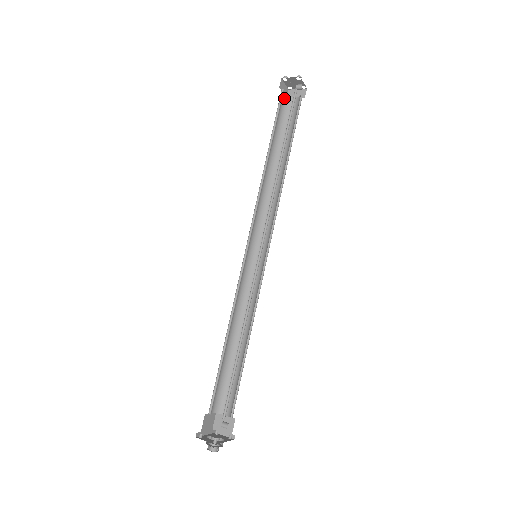
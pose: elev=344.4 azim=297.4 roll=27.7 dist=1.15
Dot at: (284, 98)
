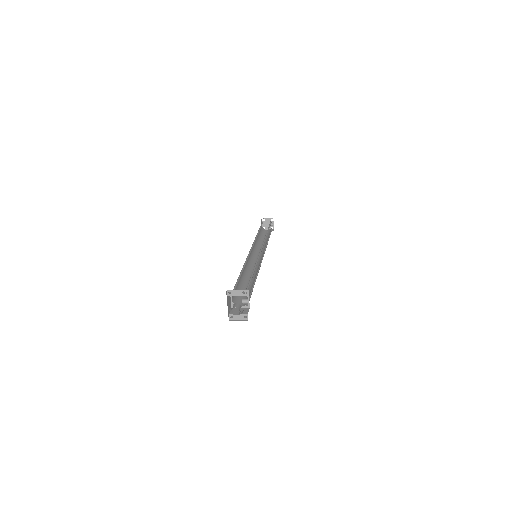
Dot at: (262, 227)
